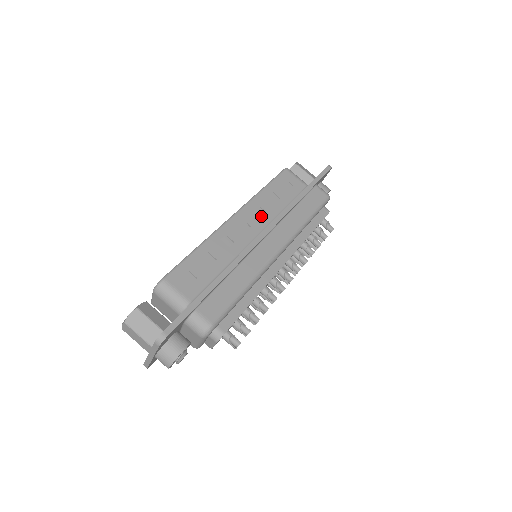
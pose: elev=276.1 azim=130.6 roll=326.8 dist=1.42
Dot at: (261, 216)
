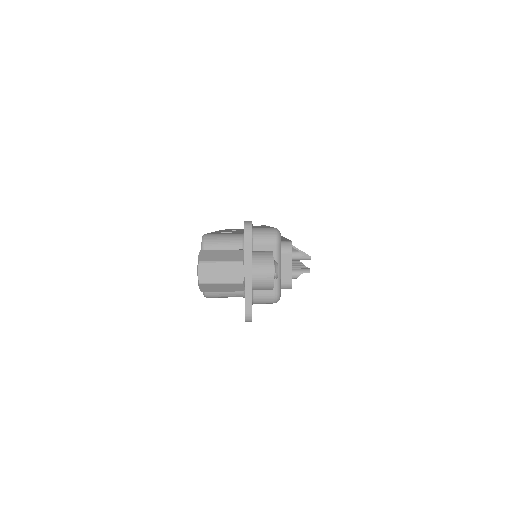
Dot at: occluded
